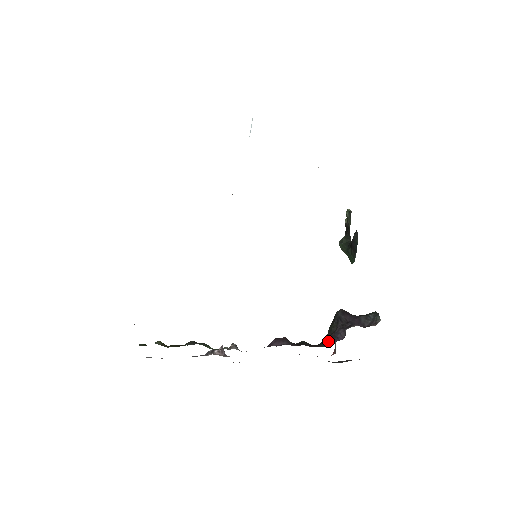
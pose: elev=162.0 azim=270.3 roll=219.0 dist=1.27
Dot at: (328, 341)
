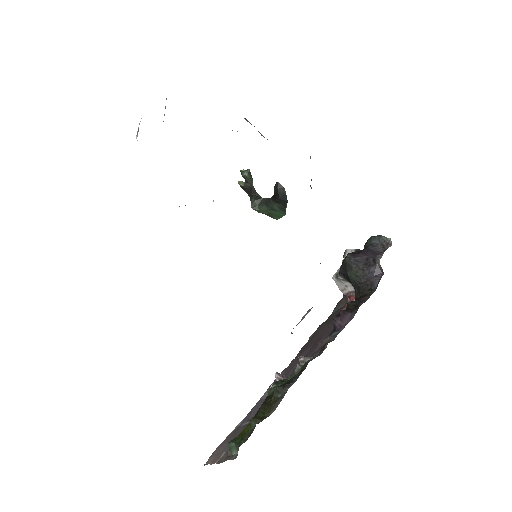
Dot at: (368, 286)
